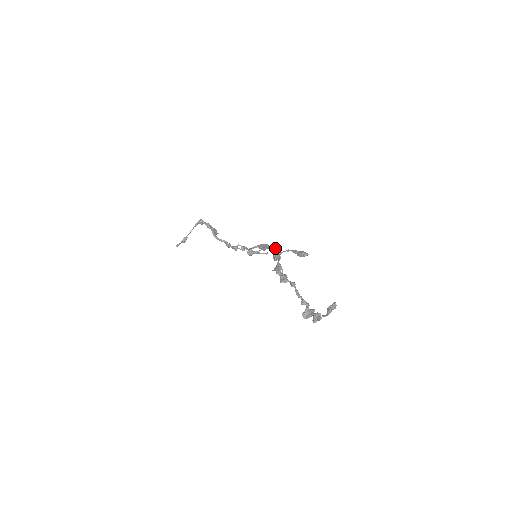
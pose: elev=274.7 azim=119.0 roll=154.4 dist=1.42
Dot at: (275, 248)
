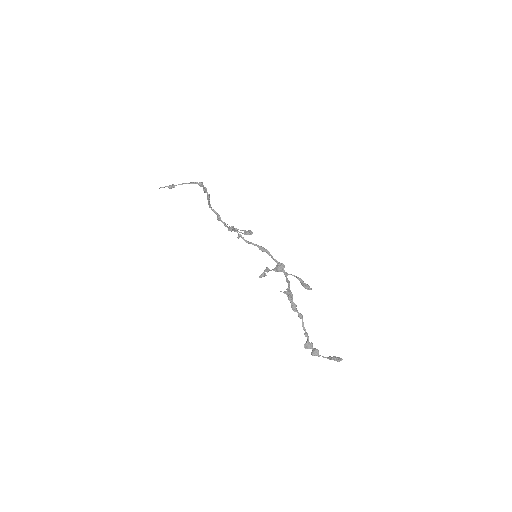
Dot at: (280, 263)
